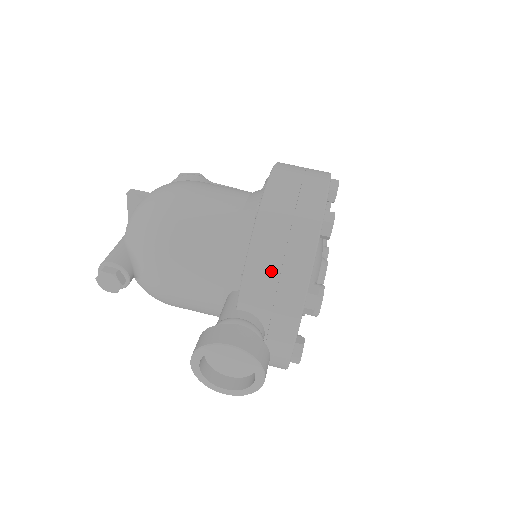
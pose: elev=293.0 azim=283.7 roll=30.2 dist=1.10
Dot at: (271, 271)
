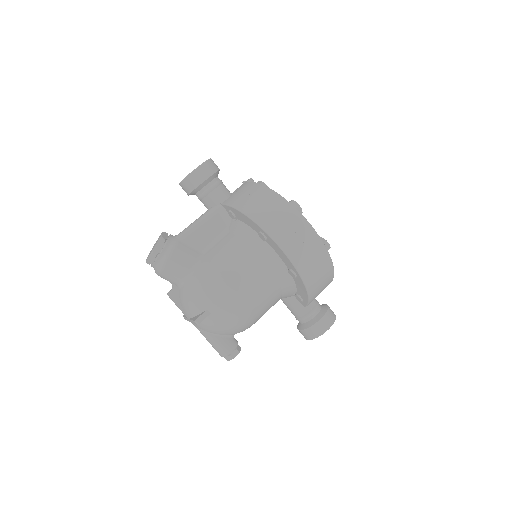
Dot at: (319, 291)
